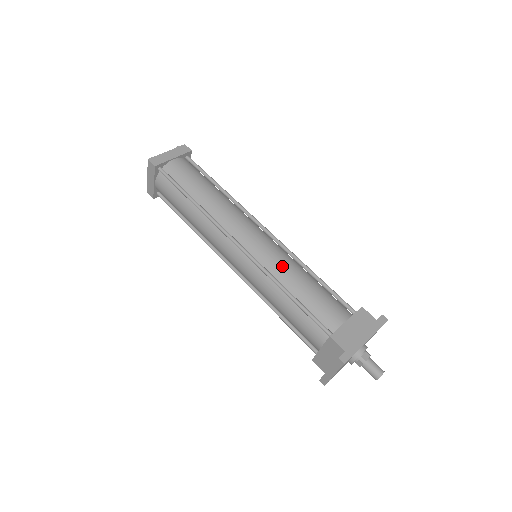
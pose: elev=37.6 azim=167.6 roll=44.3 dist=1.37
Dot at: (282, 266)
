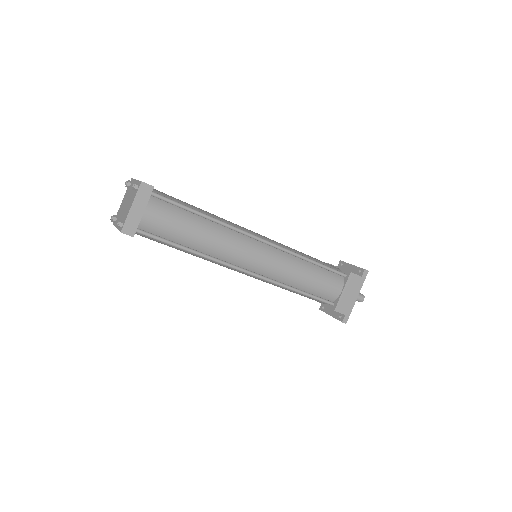
Dot at: (288, 274)
